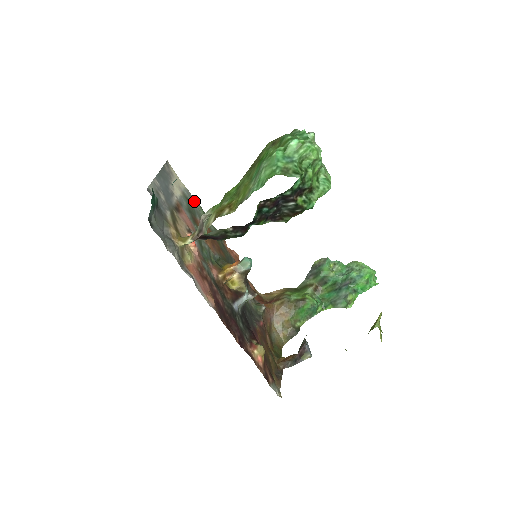
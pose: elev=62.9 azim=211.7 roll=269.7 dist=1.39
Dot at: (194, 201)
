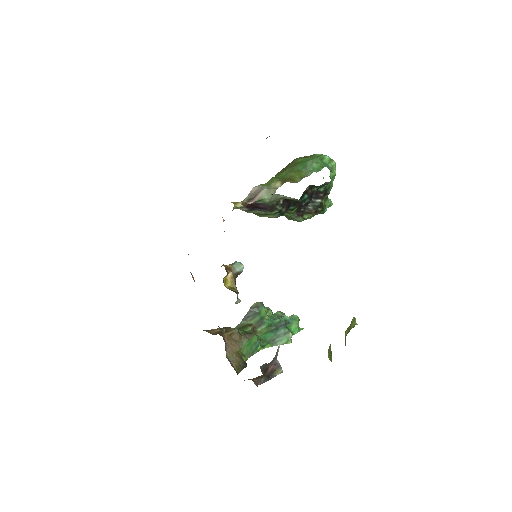
Dot at: occluded
